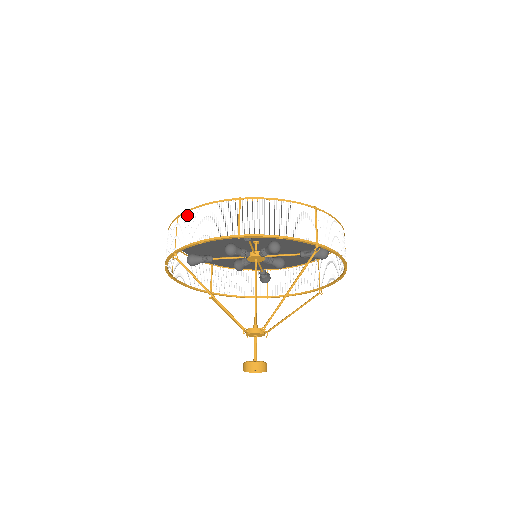
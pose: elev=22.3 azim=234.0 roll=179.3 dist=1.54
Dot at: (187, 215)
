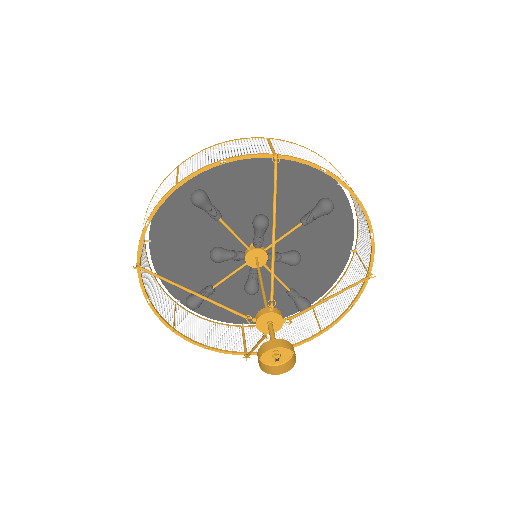
Dot at: occluded
